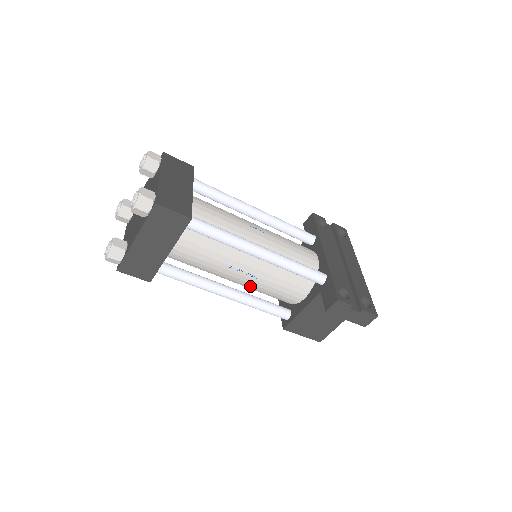
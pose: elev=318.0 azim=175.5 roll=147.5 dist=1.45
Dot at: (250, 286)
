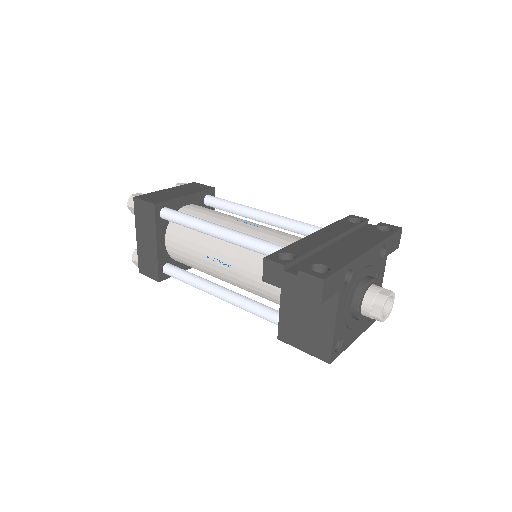
Dot at: (238, 283)
